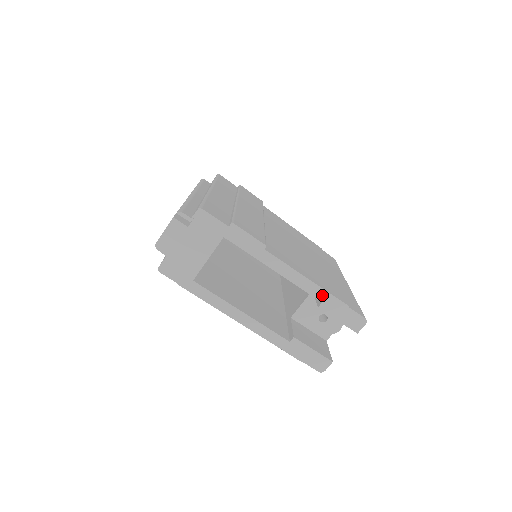
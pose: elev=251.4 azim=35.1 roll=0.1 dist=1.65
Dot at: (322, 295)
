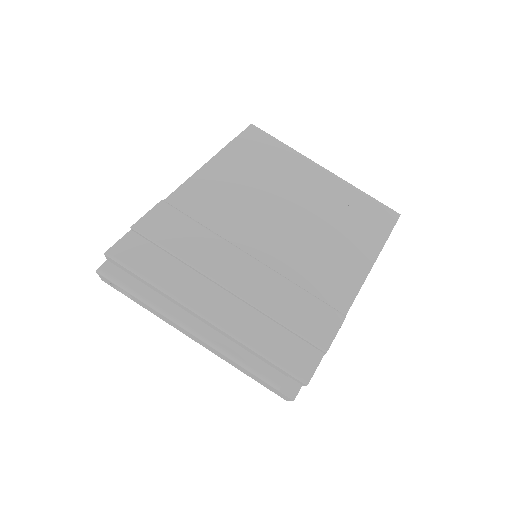
Dot at: occluded
